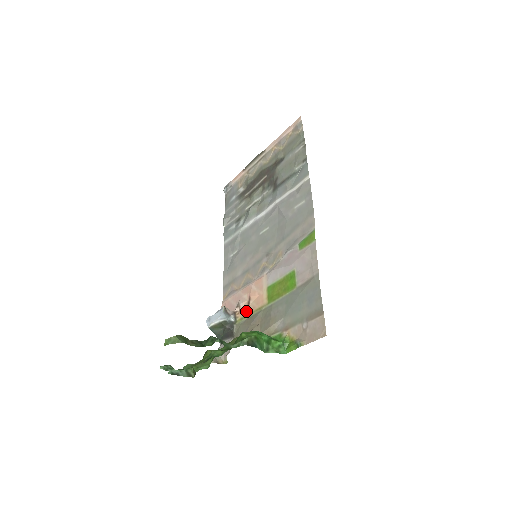
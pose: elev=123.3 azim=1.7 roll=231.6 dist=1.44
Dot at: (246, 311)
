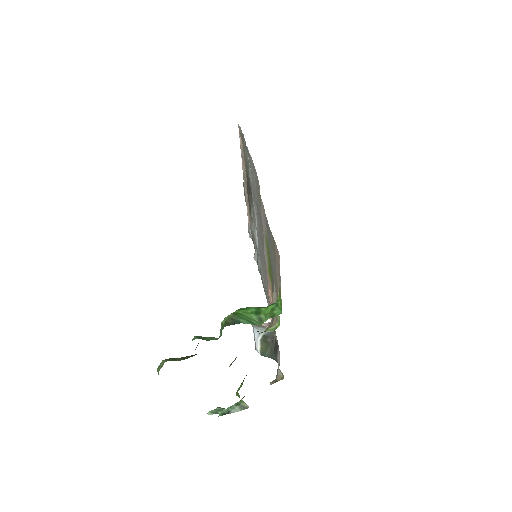
Dot at: occluded
